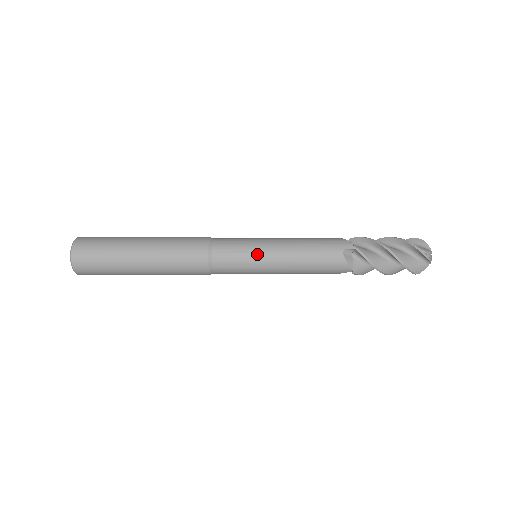
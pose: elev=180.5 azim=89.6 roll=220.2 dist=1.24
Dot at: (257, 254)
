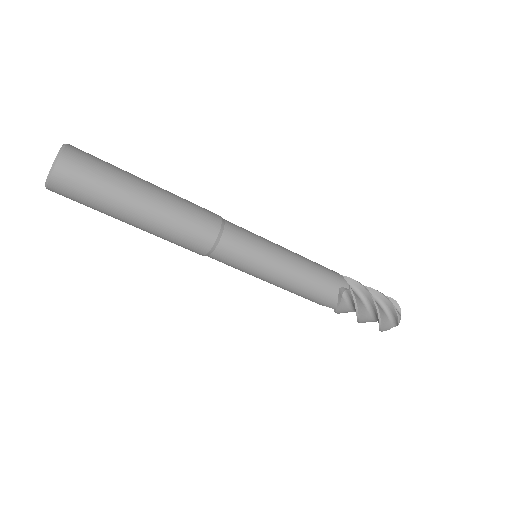
Dot at: (264, 238)
